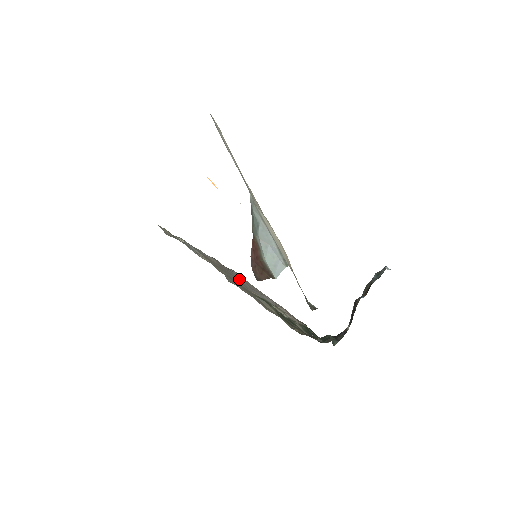
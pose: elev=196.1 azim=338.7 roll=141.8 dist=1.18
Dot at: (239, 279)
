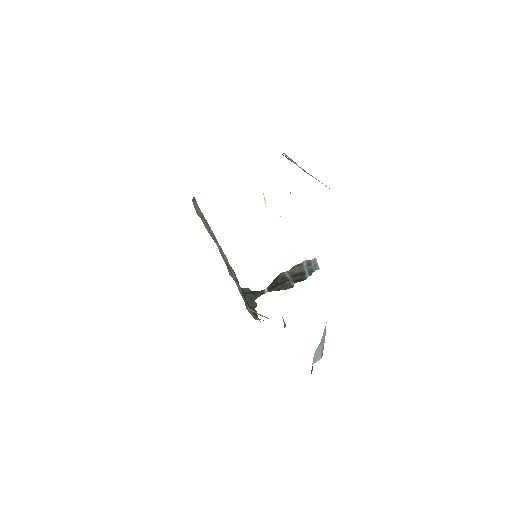
Dot at: occluded
